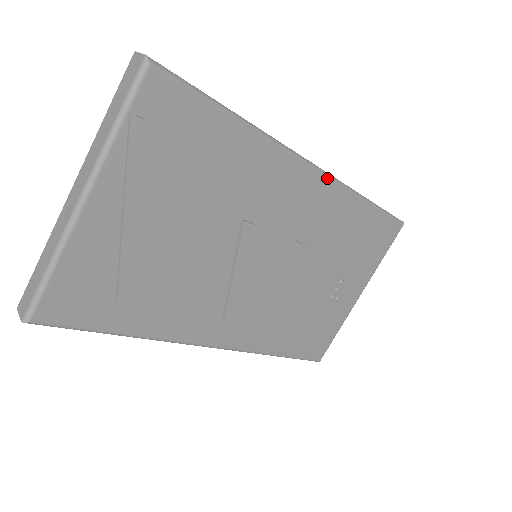
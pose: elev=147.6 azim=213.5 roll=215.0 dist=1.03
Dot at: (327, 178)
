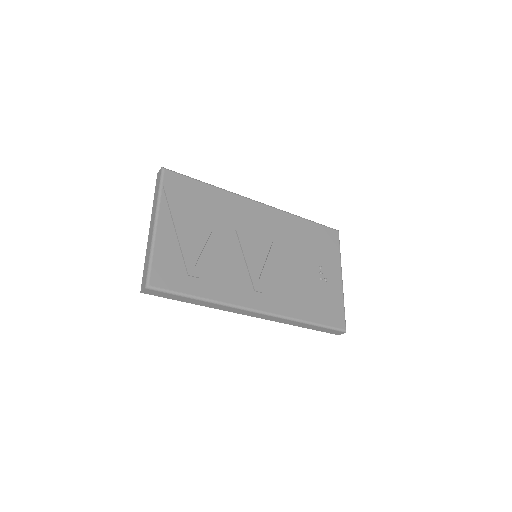
Dot at: (271, 207)
